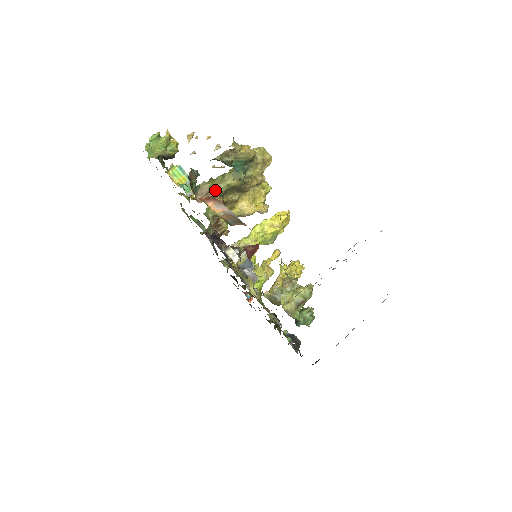
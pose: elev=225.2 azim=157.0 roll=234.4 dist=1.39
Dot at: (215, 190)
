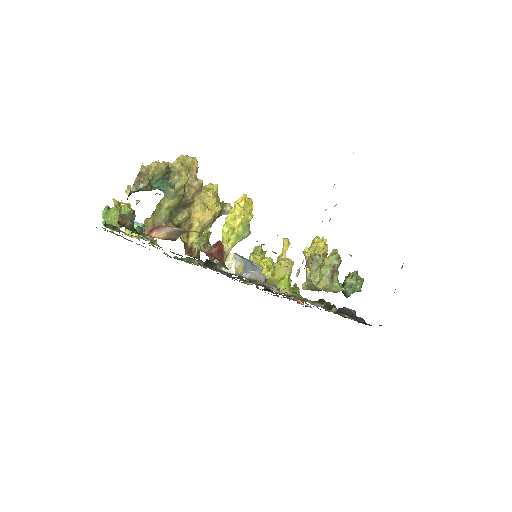
Dot at: (158, 220)
